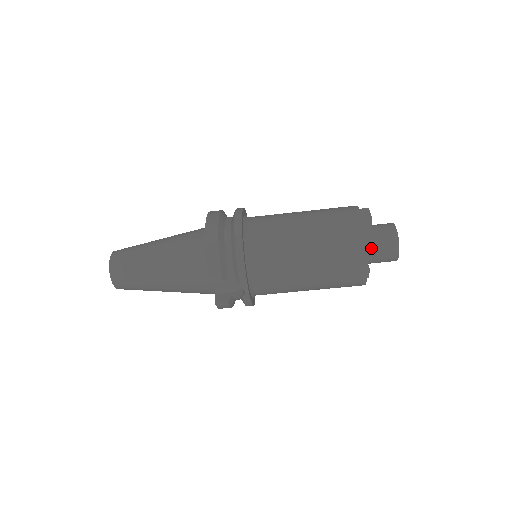
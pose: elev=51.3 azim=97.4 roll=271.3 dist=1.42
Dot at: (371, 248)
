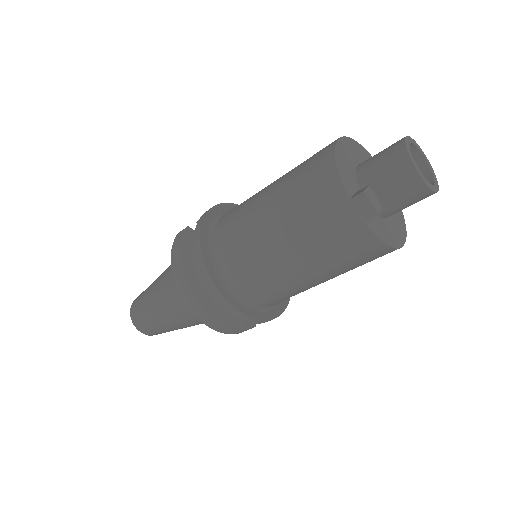
Dot at: (394, 213)
